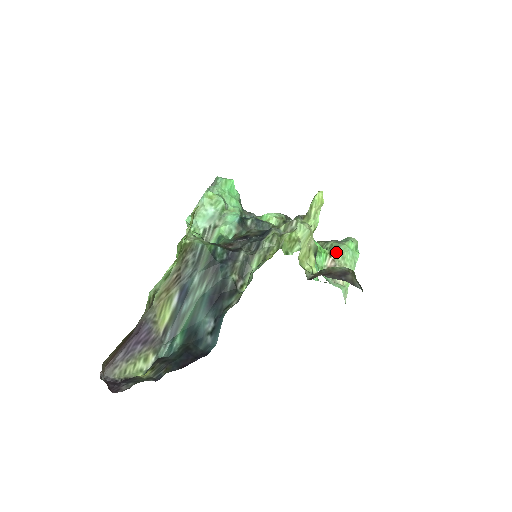
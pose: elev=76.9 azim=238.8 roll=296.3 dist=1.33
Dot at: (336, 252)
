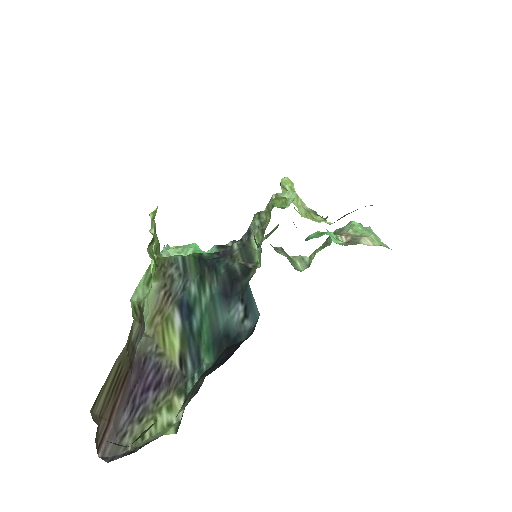
Dot at: (344, 232)
